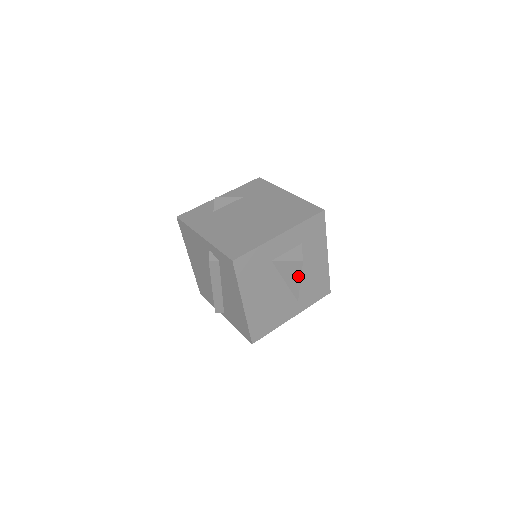
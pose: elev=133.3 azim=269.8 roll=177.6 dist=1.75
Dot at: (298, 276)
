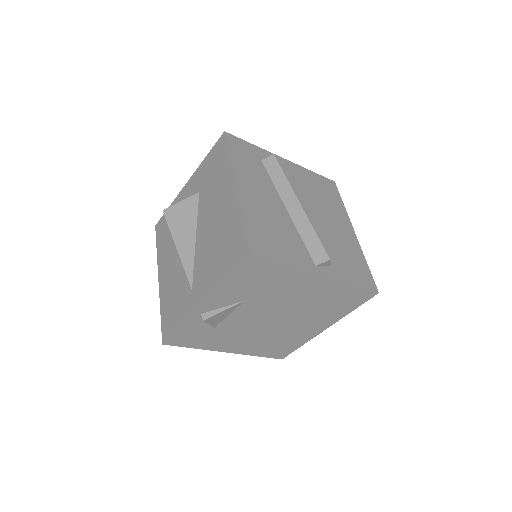
Dot at: occluded
